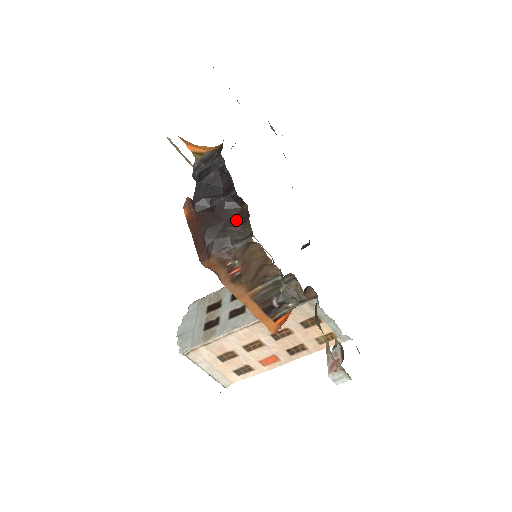
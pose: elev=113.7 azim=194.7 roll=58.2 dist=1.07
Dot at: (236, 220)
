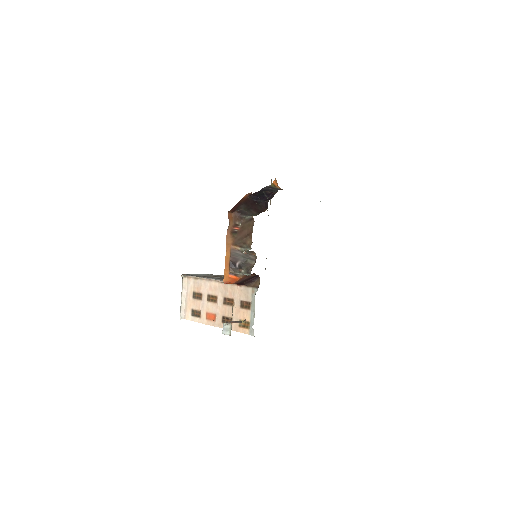
Dot at: (258, 210)
